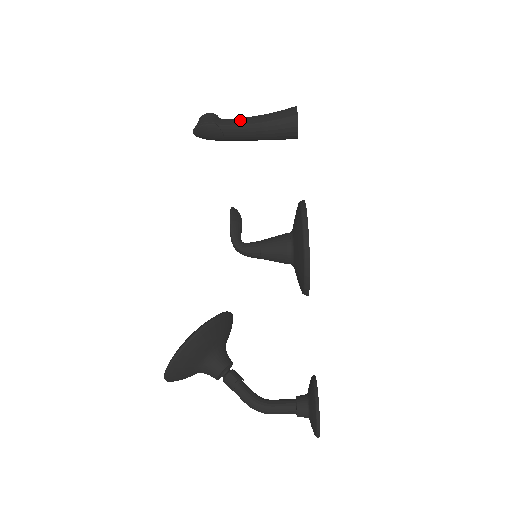
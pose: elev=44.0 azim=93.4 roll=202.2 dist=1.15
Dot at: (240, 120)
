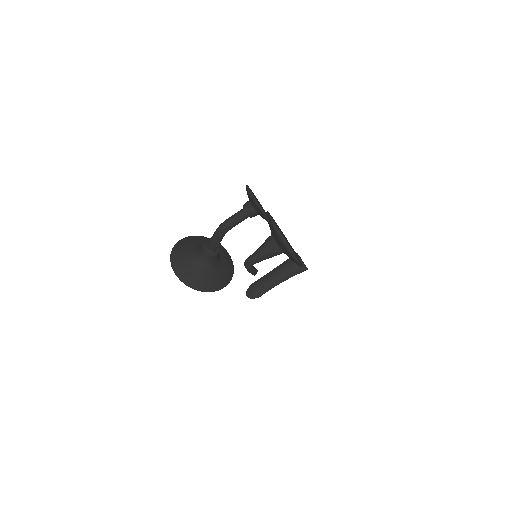
Dot at: occluded
